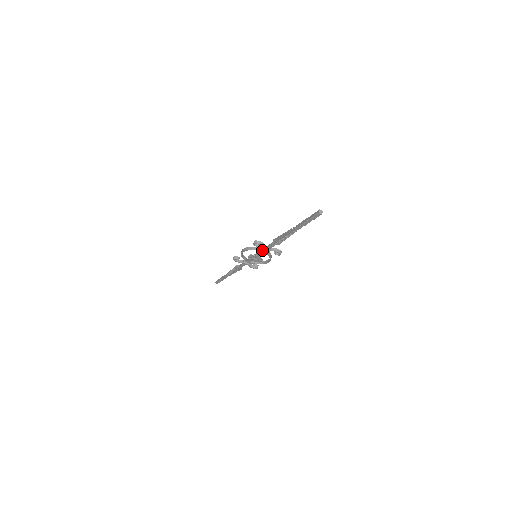
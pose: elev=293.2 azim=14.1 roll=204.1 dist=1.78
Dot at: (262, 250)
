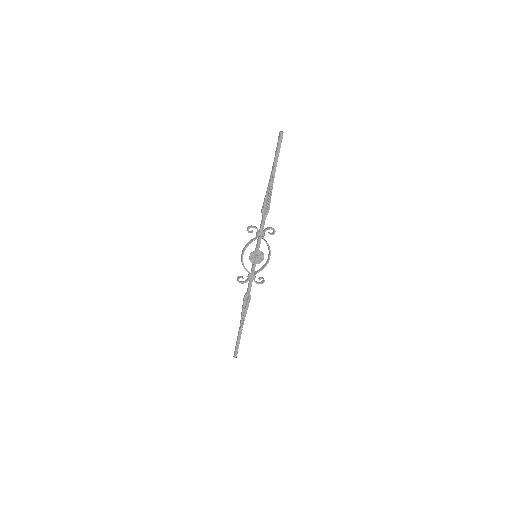
Dot at: (258, 235)
